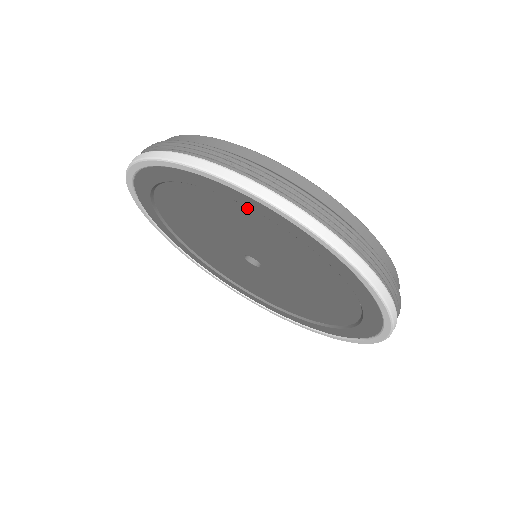
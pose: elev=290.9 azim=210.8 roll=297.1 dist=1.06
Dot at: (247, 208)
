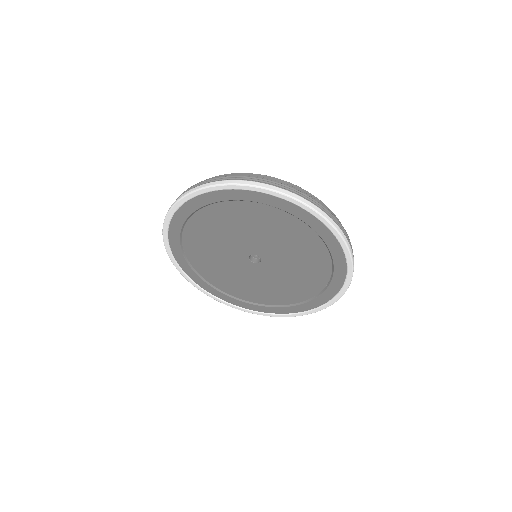
Dot at: (216, 206)
